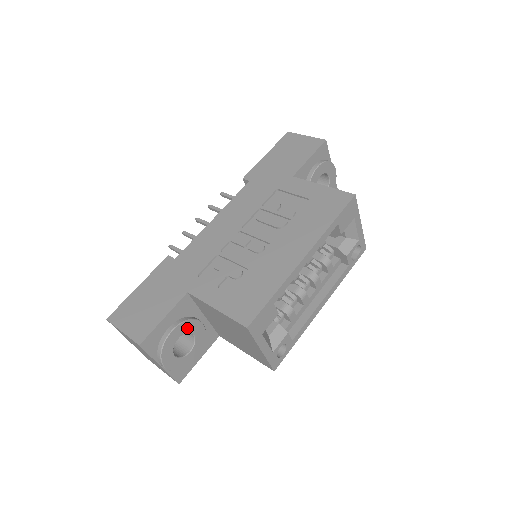
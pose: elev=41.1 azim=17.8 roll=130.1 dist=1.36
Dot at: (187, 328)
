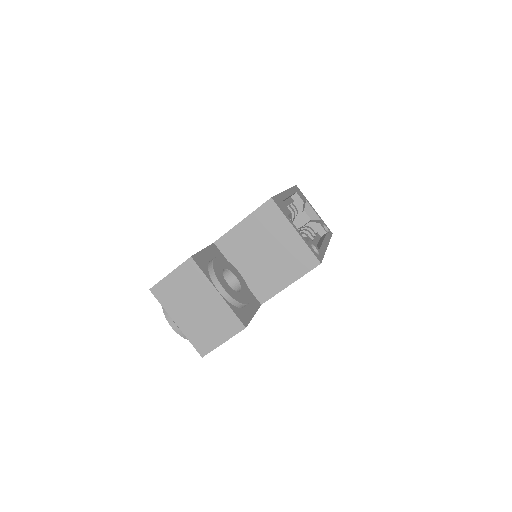
Dot at: (227, 266)
